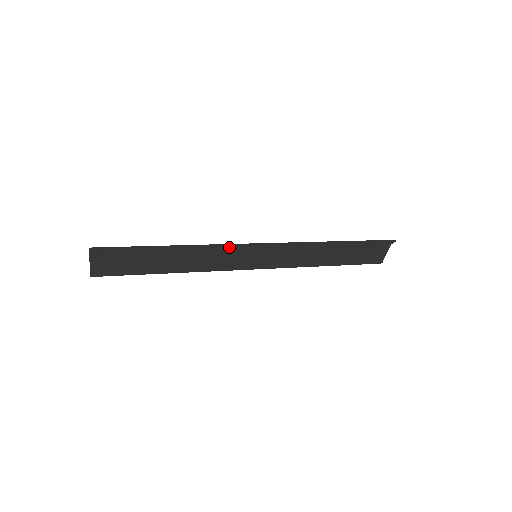
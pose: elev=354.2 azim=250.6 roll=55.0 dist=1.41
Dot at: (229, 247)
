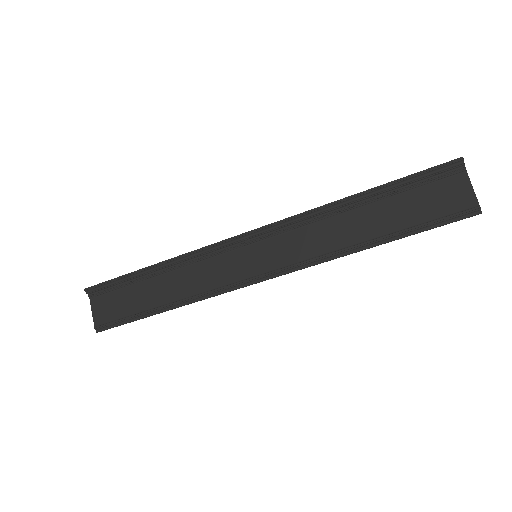
Dot at: (217, 252)
